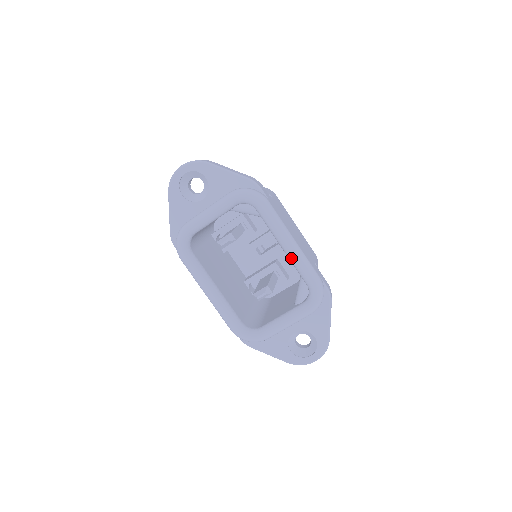
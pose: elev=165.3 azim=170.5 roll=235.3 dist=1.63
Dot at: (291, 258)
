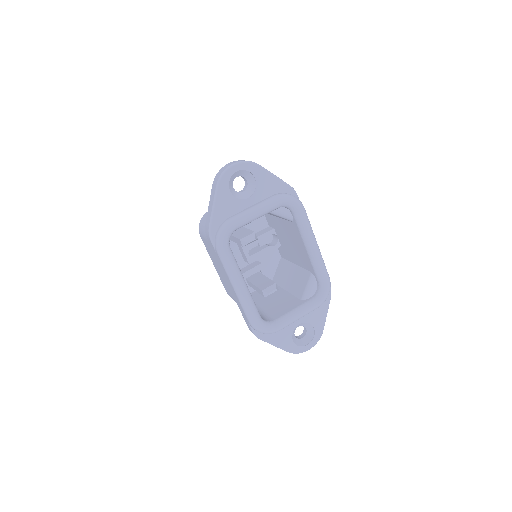
Dot at: (314, 259)
